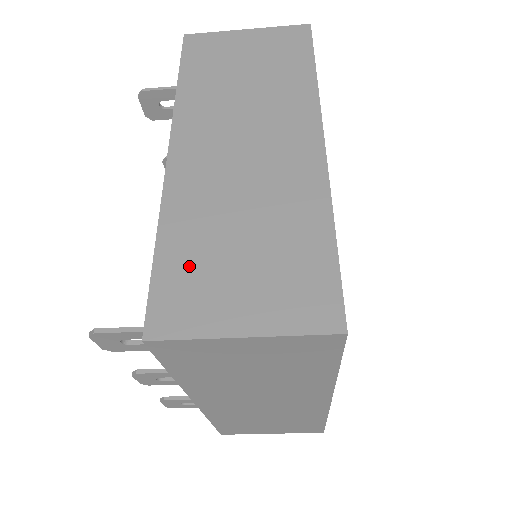
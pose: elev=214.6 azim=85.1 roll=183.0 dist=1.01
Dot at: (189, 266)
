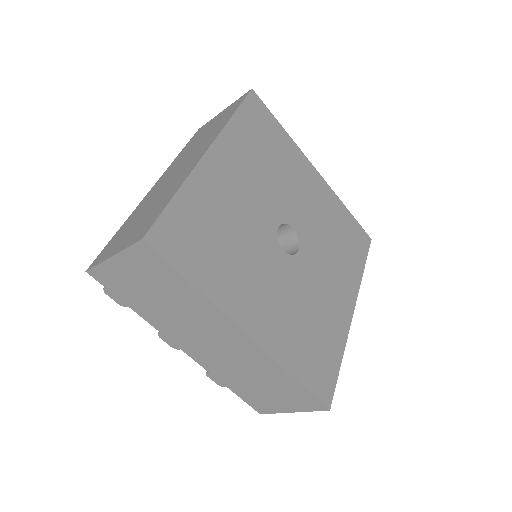
Dot at: (120, 235)
